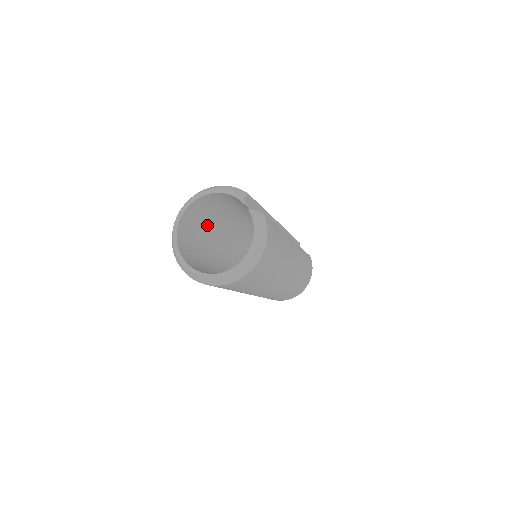
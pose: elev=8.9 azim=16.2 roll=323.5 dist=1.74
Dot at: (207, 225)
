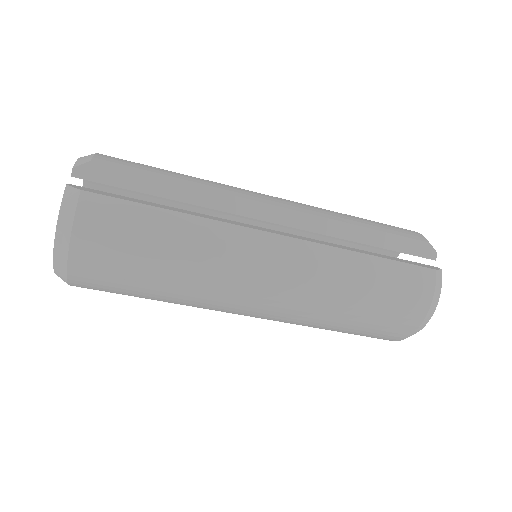
Dot at: occluded
